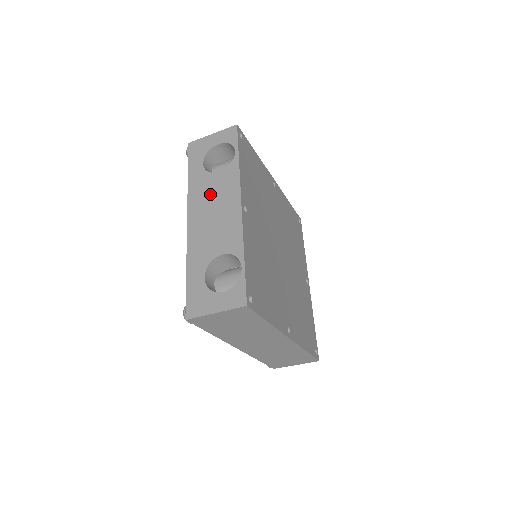
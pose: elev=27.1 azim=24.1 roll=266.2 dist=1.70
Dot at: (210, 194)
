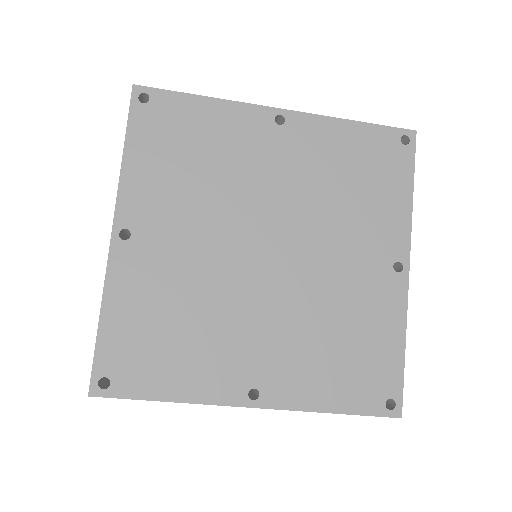
Dot at: occluded
